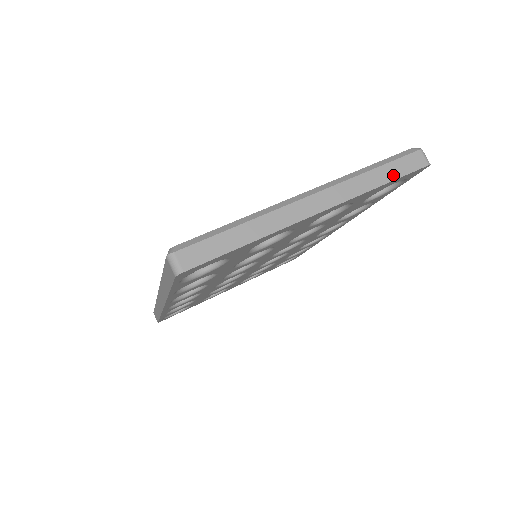
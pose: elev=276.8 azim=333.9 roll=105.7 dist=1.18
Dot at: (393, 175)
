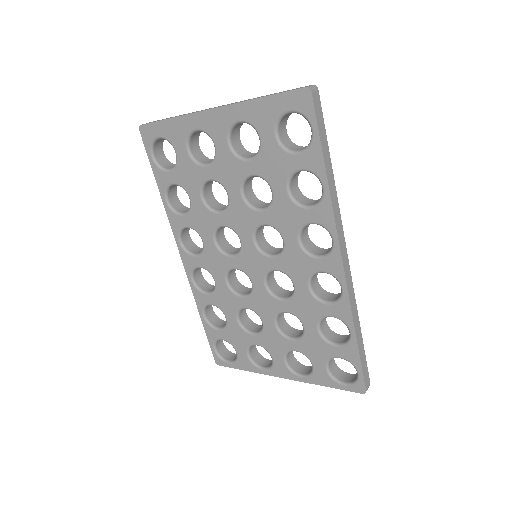
Dot at: (274, 94)
